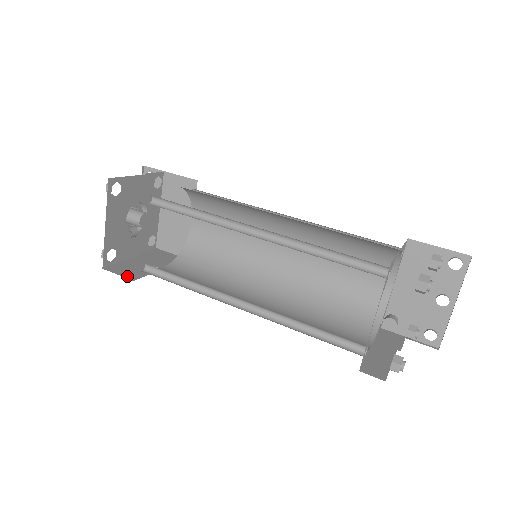
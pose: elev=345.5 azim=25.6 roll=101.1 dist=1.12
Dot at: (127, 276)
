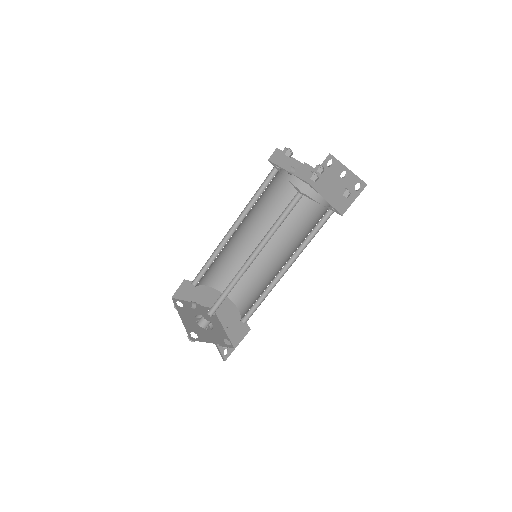
Dot at: occluded
